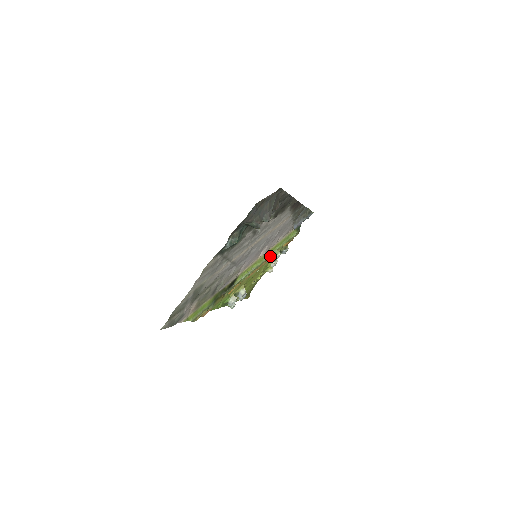
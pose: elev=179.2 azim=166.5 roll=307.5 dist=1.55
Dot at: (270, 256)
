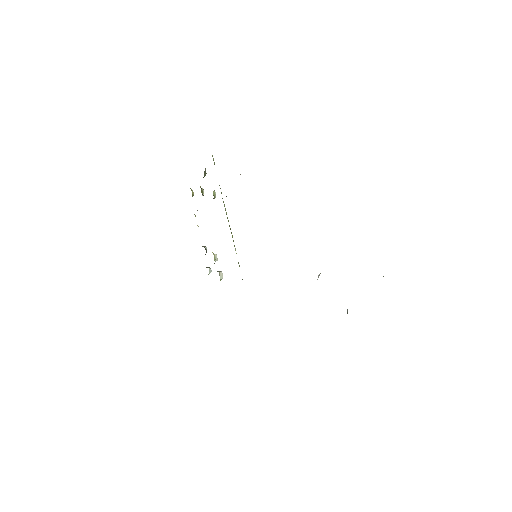
Dot at: occluded
